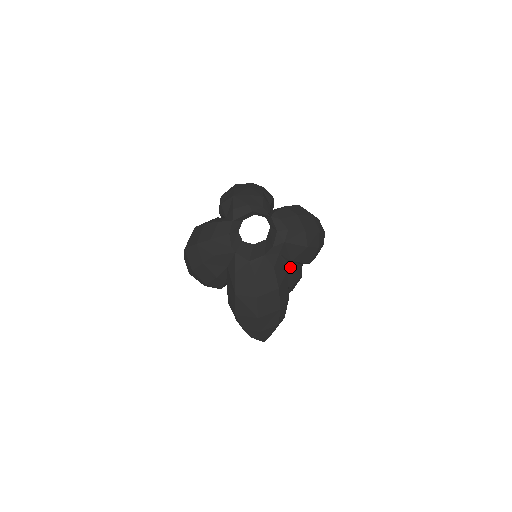
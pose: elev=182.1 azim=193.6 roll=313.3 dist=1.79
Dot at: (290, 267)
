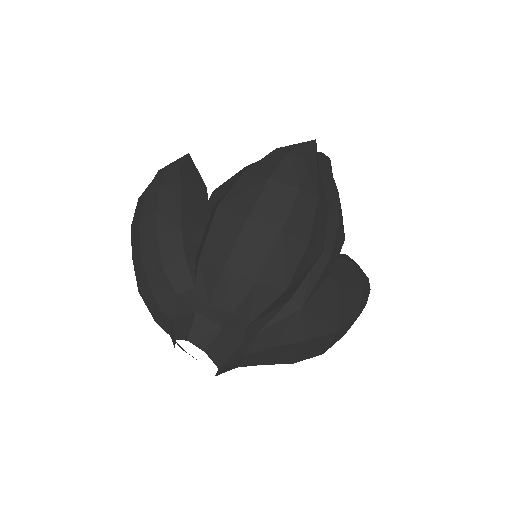
Dot at: (294, 311)
